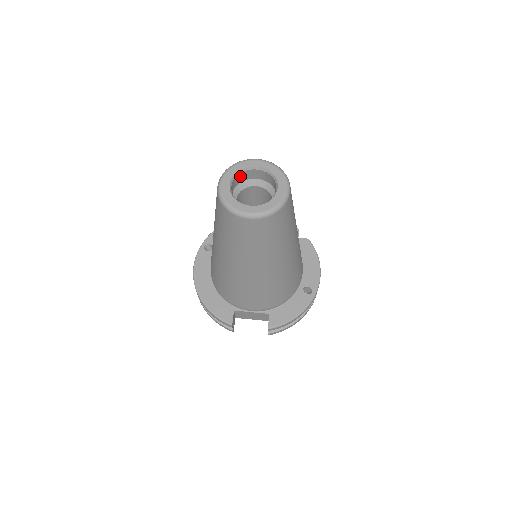
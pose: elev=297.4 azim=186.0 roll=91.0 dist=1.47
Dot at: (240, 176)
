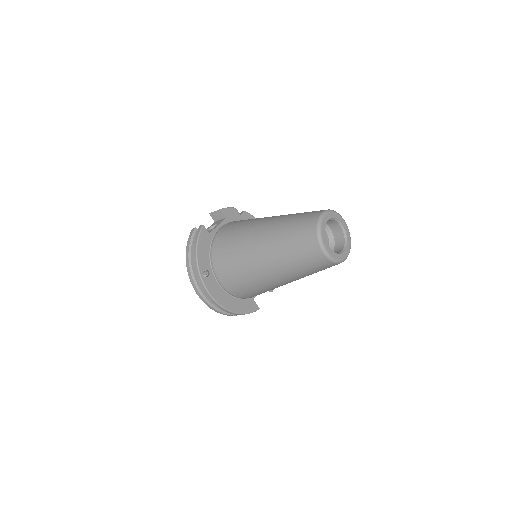
Dot at: occluded
